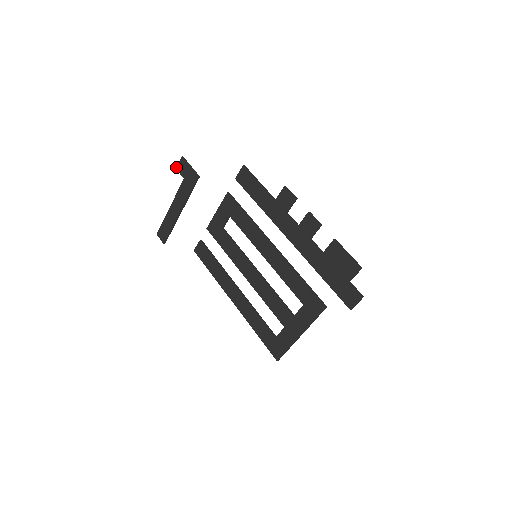
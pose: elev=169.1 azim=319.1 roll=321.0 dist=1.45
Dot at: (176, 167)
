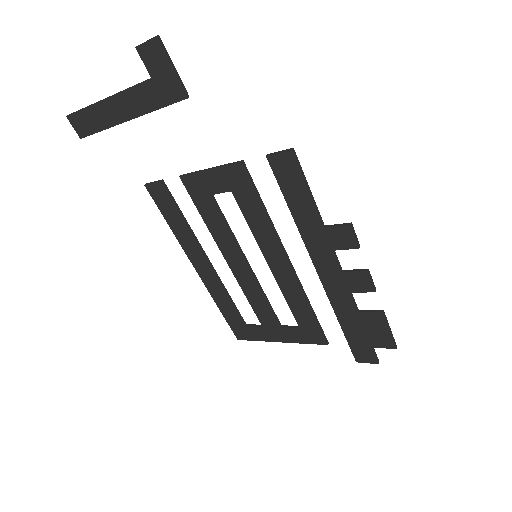
Dot at: occluded
